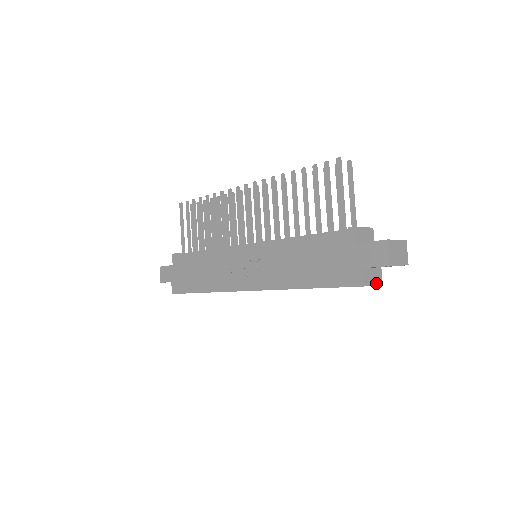
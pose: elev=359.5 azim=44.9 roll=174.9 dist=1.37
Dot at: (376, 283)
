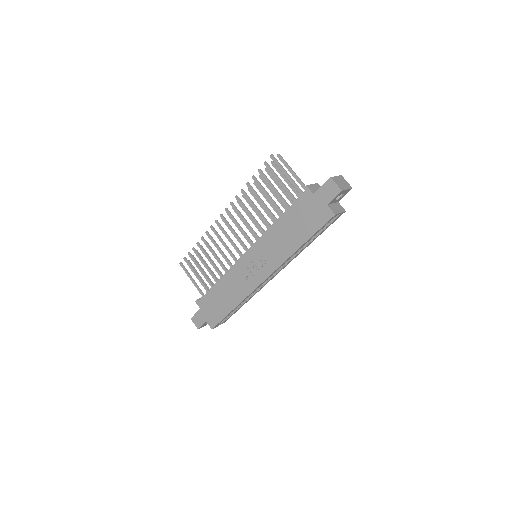
Dot at: (341, 211)
